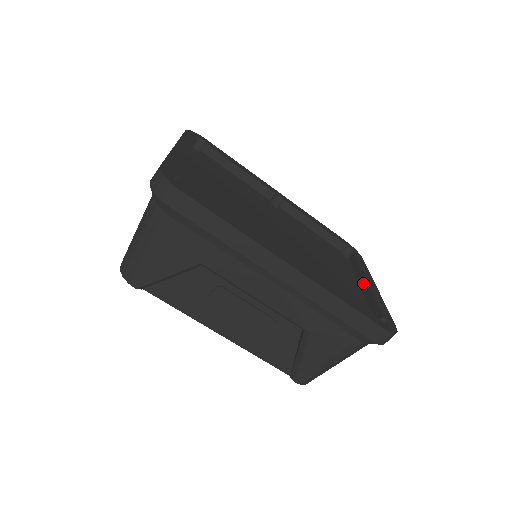
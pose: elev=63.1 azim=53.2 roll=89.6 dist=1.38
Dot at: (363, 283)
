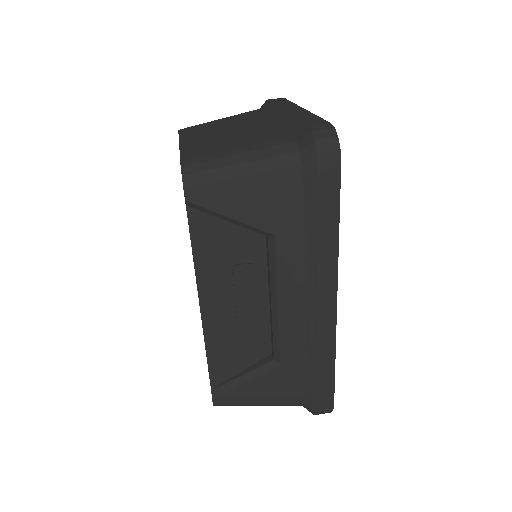
Dot at: occluded
